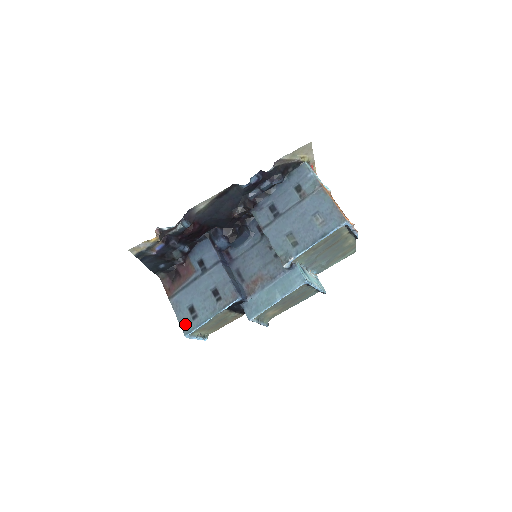
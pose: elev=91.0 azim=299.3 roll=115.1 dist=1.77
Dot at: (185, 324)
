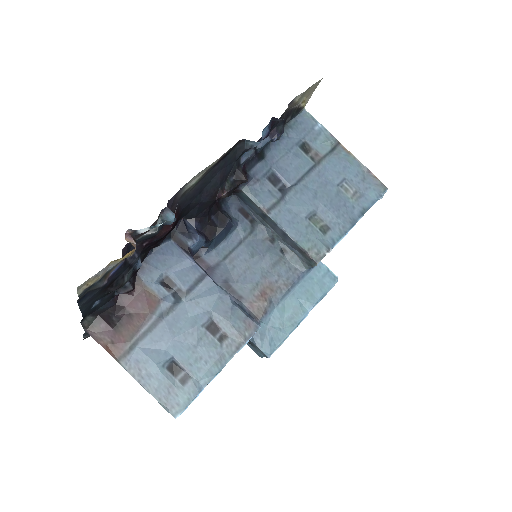
Dot at: (168, 397)
